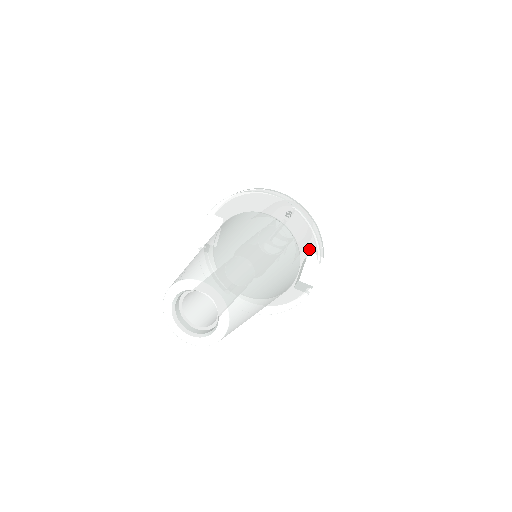
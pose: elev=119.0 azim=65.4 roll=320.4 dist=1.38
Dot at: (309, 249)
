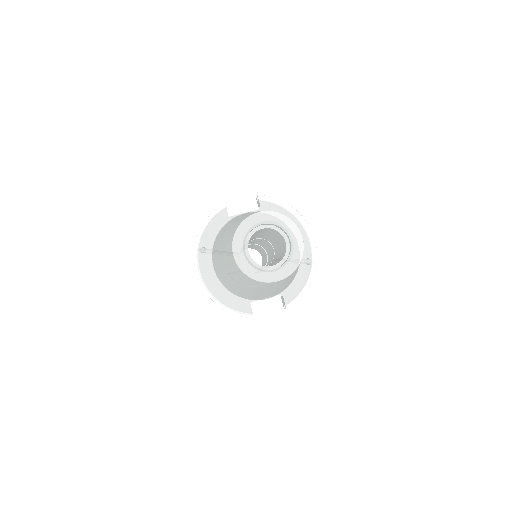
Dot at: (293, 294)
